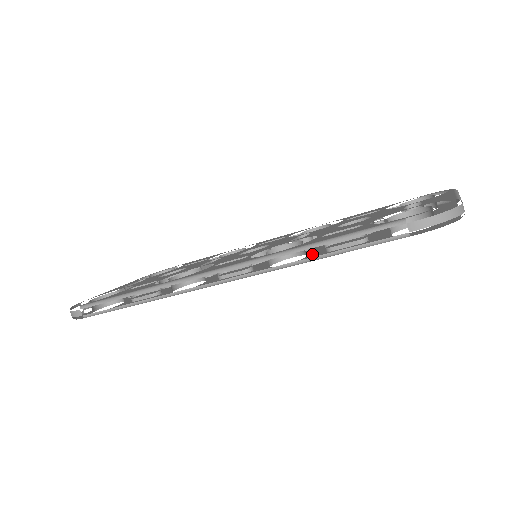
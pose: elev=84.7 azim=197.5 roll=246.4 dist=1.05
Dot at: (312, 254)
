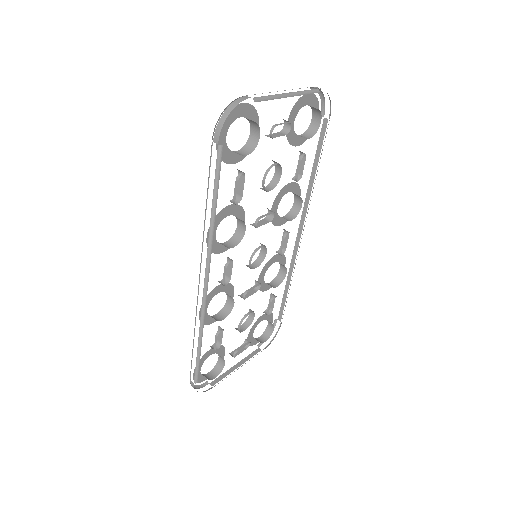
Dot at: occluded
